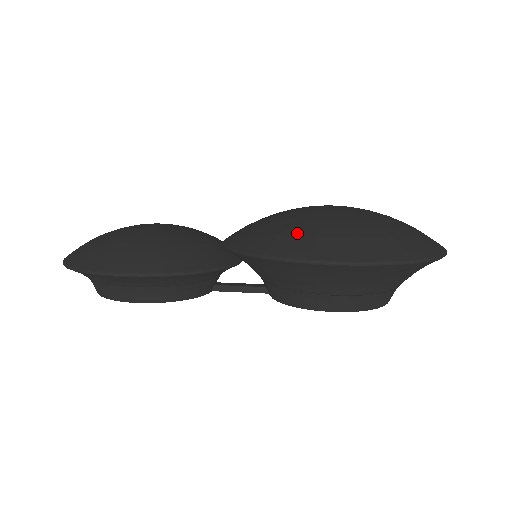
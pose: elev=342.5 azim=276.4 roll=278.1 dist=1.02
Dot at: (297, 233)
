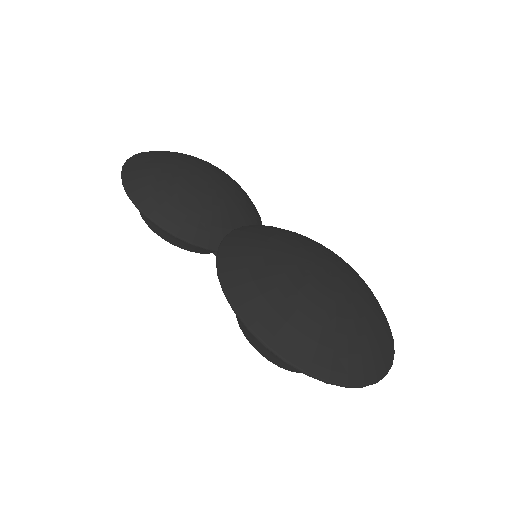
Dot at: (257, 278)
